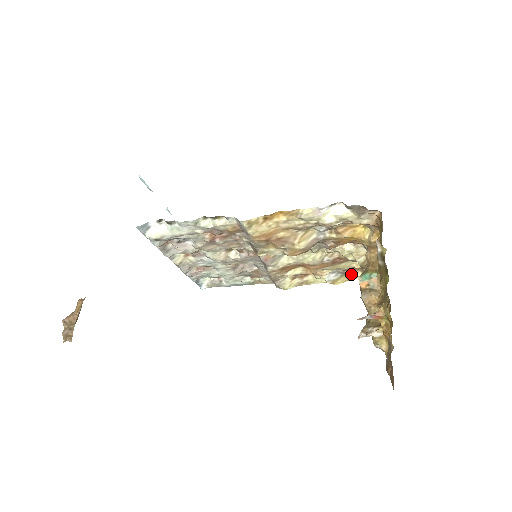
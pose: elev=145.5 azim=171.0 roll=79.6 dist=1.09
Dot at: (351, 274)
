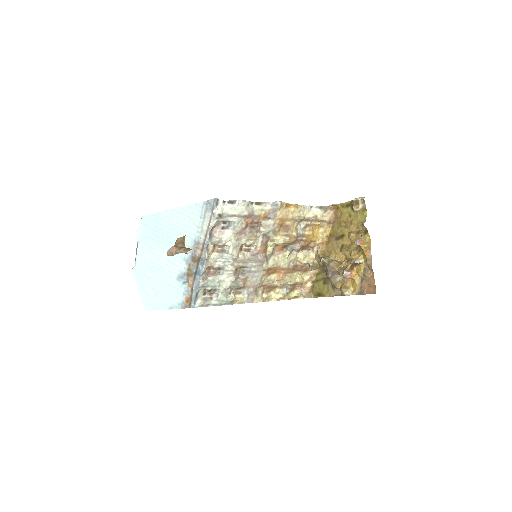
Dot at: (291, 293)
